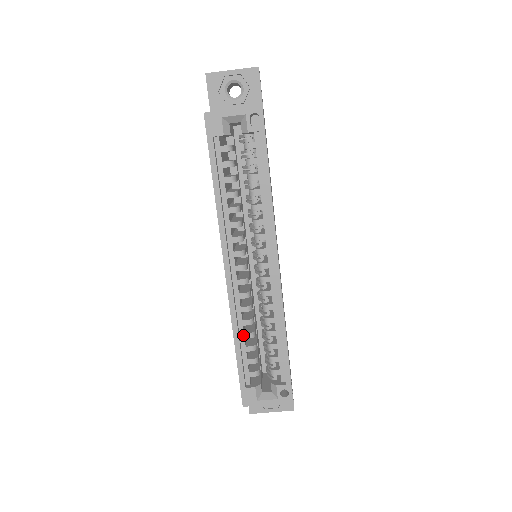
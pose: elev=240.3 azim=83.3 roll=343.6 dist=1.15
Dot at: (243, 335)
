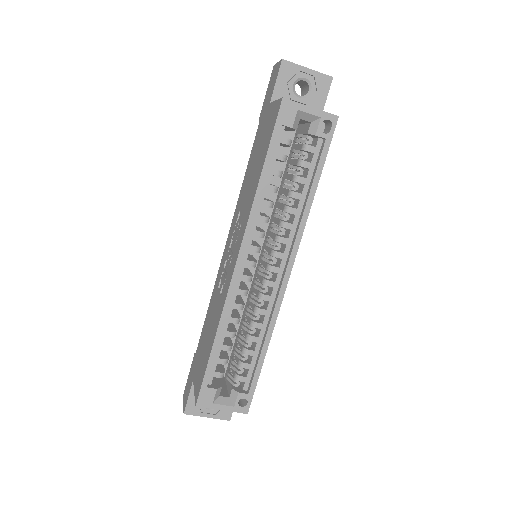
Dot at: (225, 332)
